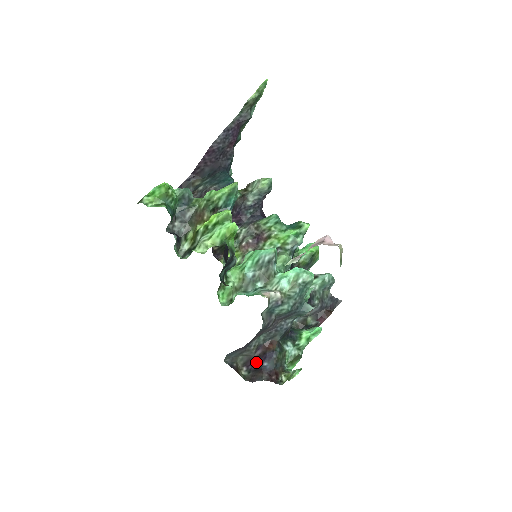
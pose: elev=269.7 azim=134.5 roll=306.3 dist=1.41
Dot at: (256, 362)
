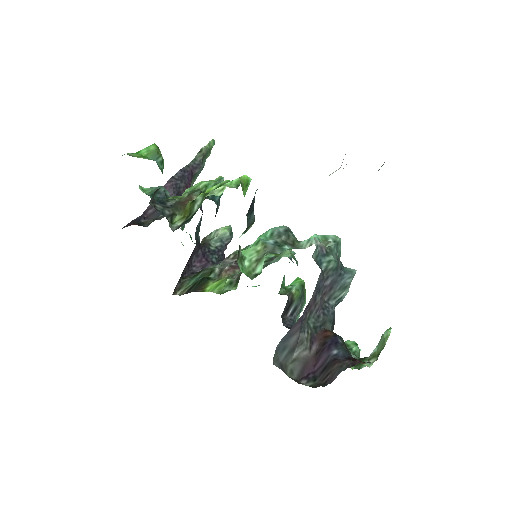
Dot at: (317, 362)
